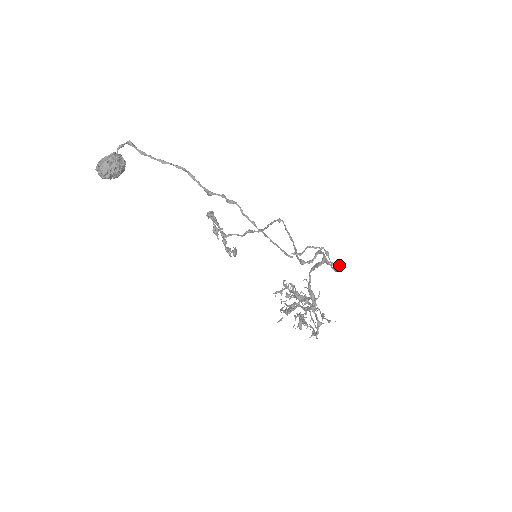
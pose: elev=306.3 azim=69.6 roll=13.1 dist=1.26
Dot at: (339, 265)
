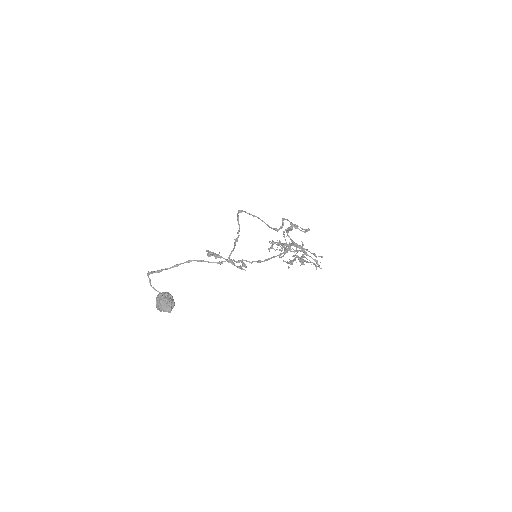
Dot at: (307, 229)
